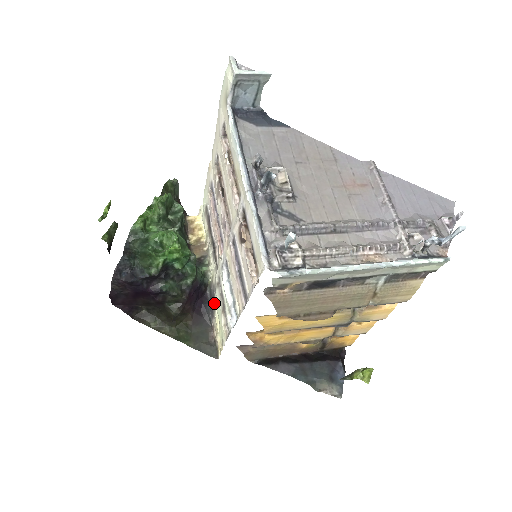
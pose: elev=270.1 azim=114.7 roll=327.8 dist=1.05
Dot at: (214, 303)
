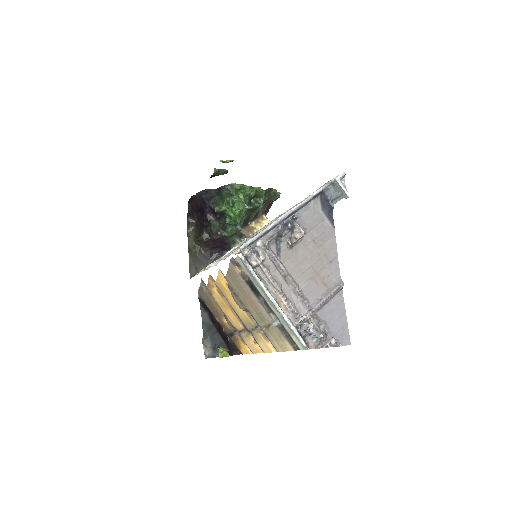
Dot at: occluded
